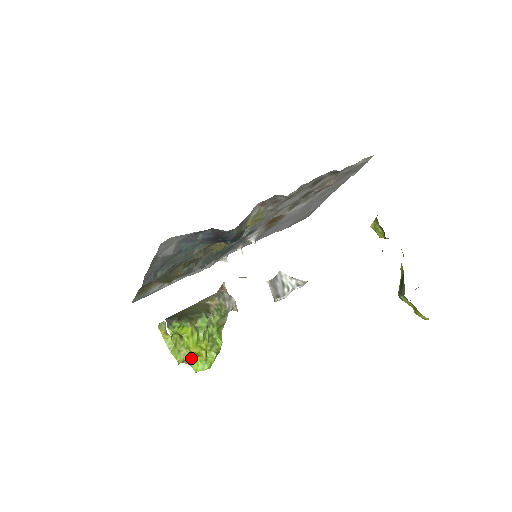
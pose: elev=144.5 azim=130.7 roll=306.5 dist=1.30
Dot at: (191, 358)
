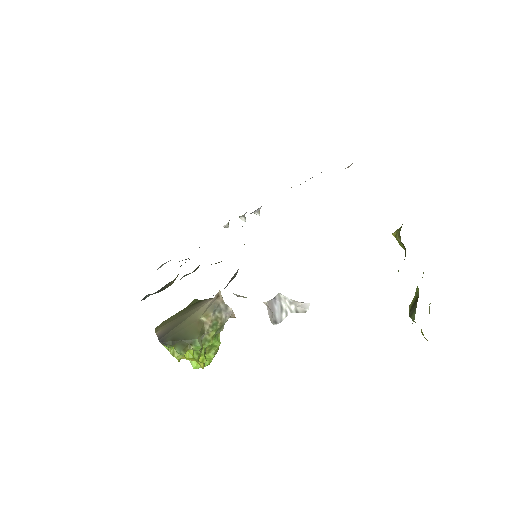
Dot at: occluded
